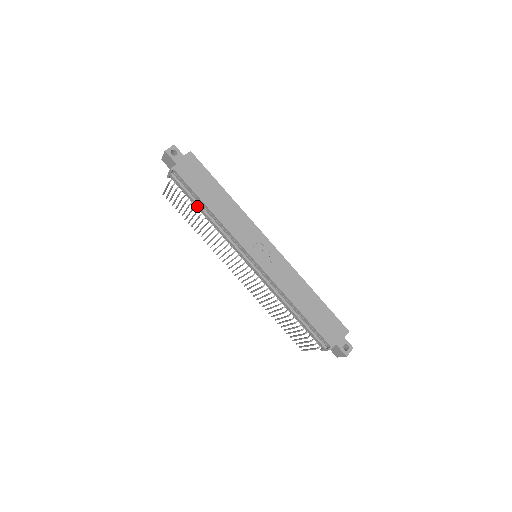
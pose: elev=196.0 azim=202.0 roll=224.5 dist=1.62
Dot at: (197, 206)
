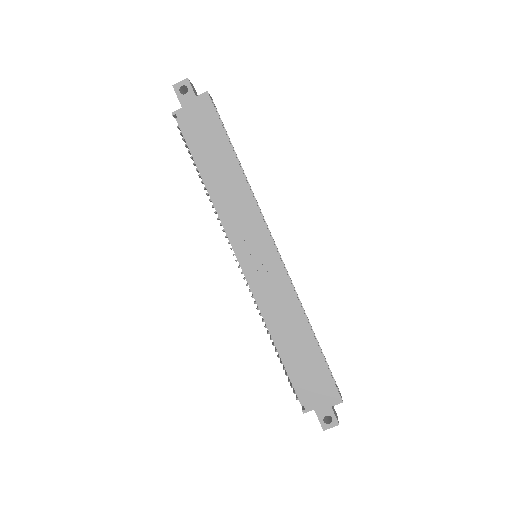
Dot at: (198, 169)
